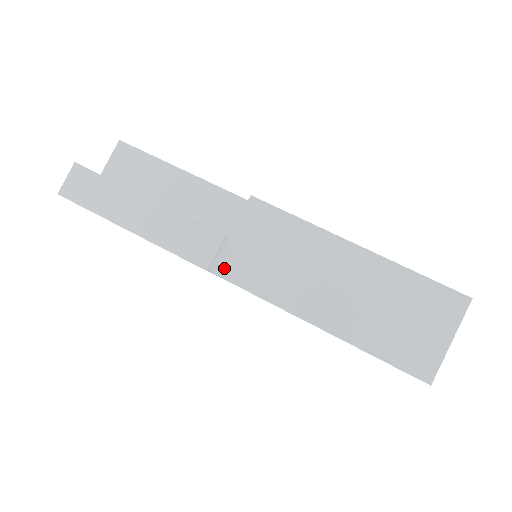
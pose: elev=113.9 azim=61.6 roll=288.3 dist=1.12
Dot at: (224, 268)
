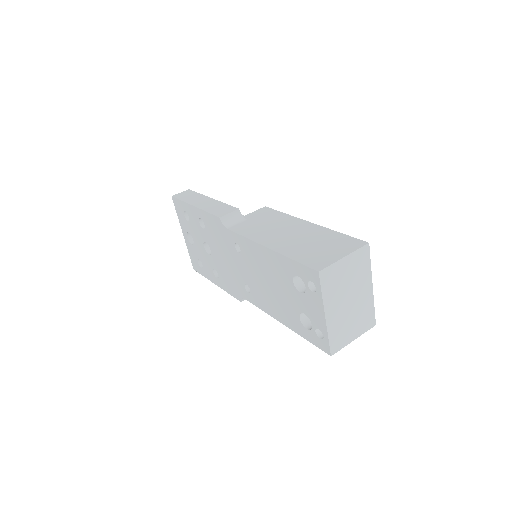
Dot at: (230, 224)
